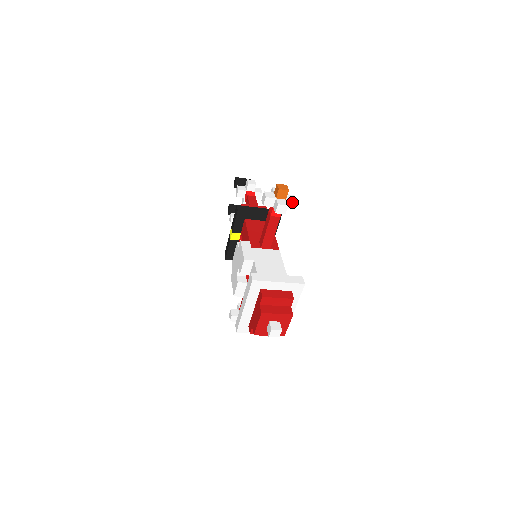
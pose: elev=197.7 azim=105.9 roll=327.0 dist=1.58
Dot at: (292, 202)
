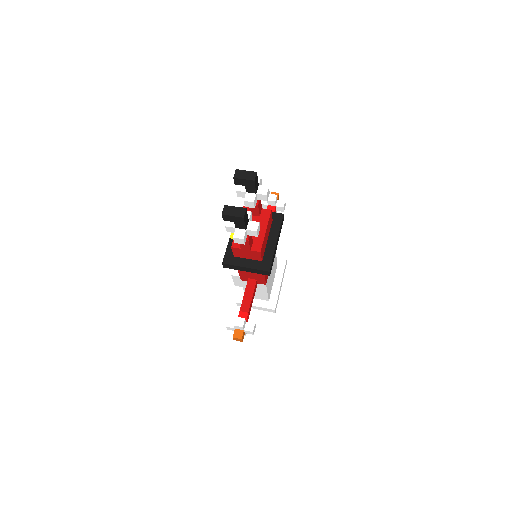
Dot at: occluded
